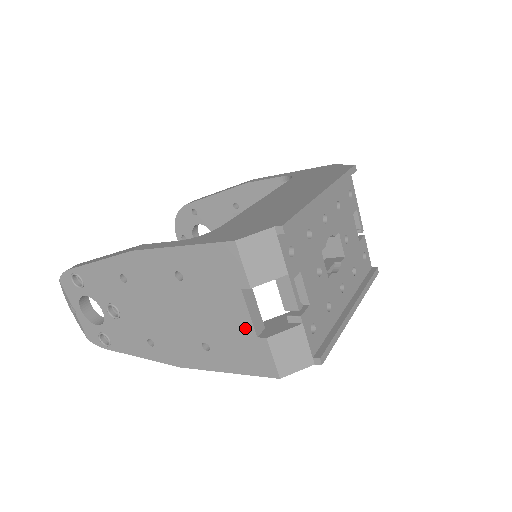
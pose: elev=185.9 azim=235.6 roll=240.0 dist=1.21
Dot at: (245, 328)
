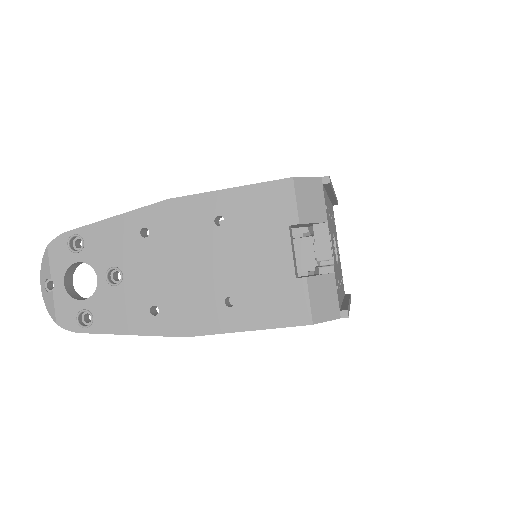
Dot at: (284, 270)
